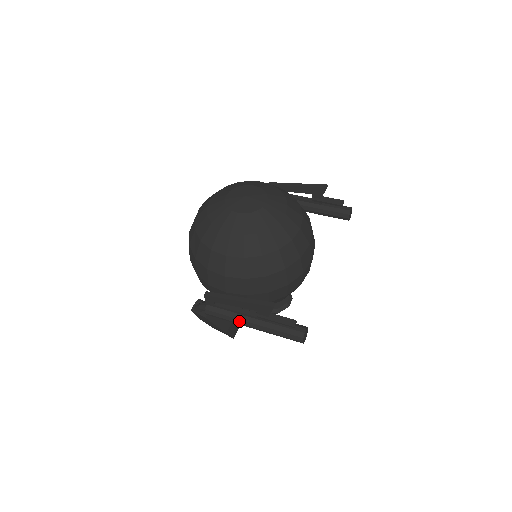
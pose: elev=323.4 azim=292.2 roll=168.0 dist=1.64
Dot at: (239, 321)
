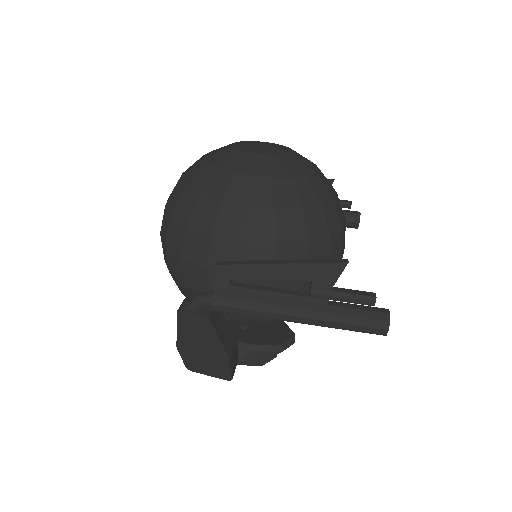
Dot at: (275, 309)
